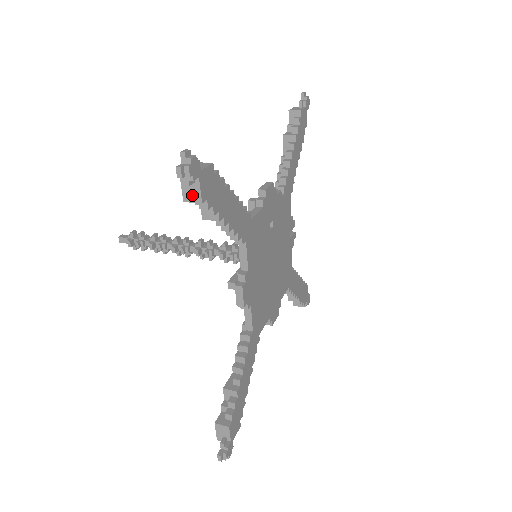
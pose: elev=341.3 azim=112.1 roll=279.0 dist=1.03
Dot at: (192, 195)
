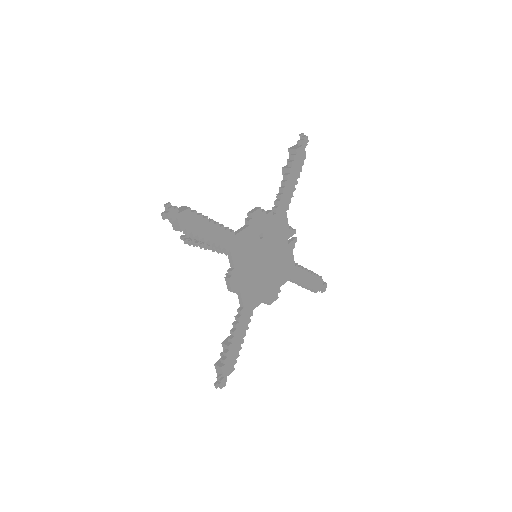
Dot at: (176, 227)
